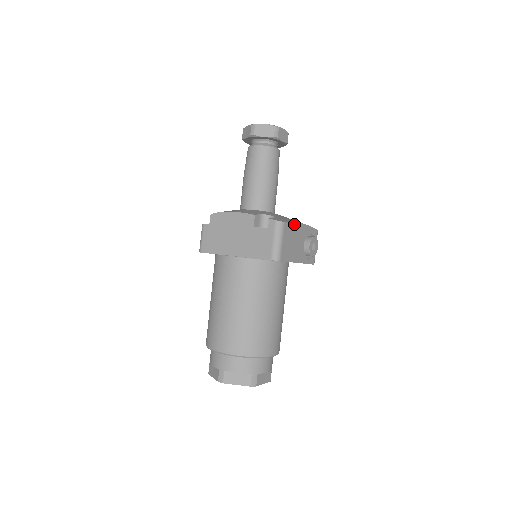
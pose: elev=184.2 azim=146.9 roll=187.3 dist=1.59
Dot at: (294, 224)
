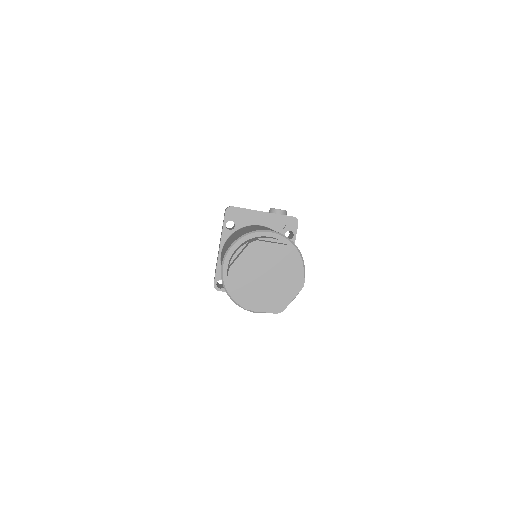
Dot at: occluded
